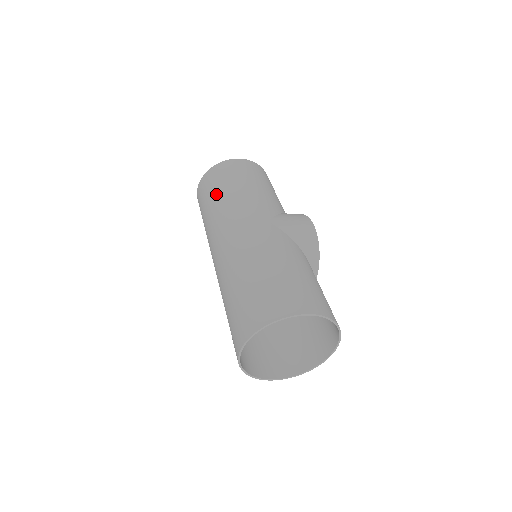
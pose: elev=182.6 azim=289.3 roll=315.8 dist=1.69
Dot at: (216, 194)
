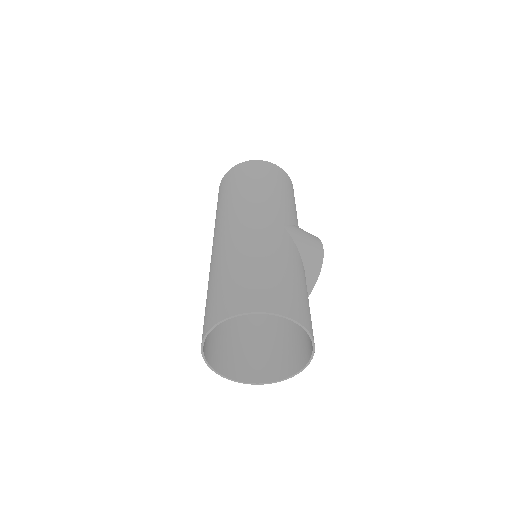
Dot at: (242, 184)
